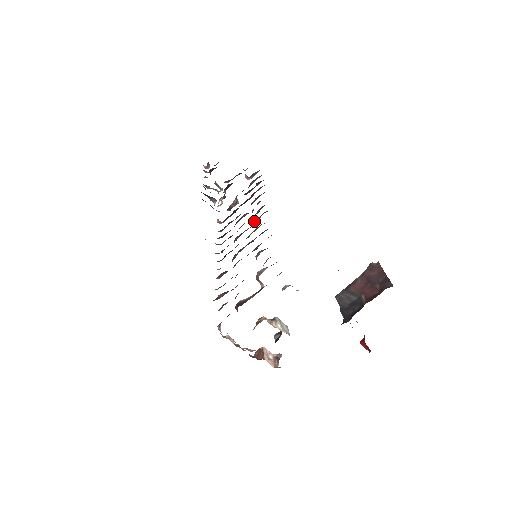
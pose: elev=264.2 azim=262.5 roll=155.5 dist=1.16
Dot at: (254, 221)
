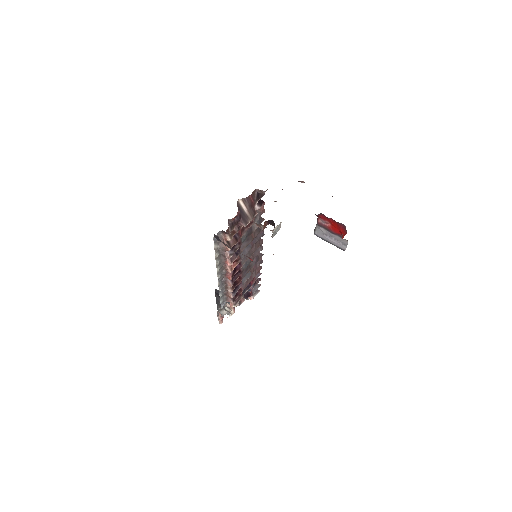
Dot at: occluded
